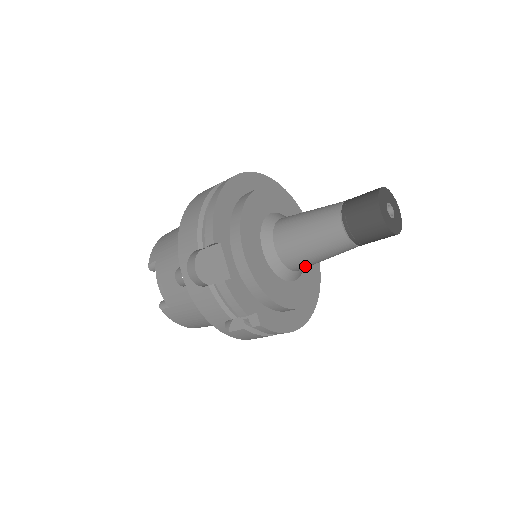
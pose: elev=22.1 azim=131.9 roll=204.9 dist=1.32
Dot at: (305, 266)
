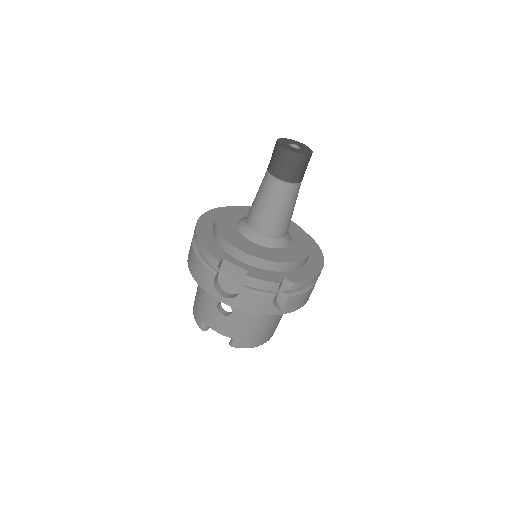
Dot at: (286, 228)
